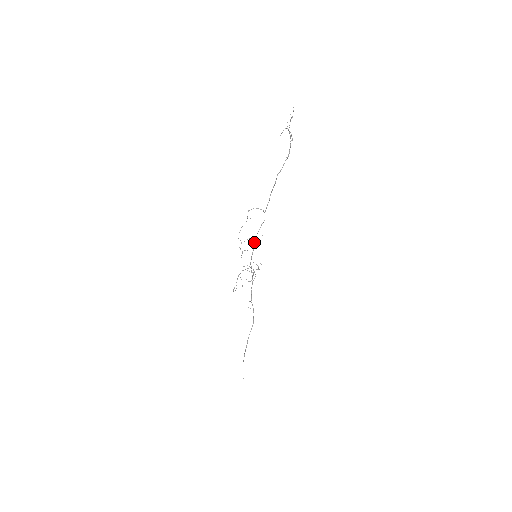
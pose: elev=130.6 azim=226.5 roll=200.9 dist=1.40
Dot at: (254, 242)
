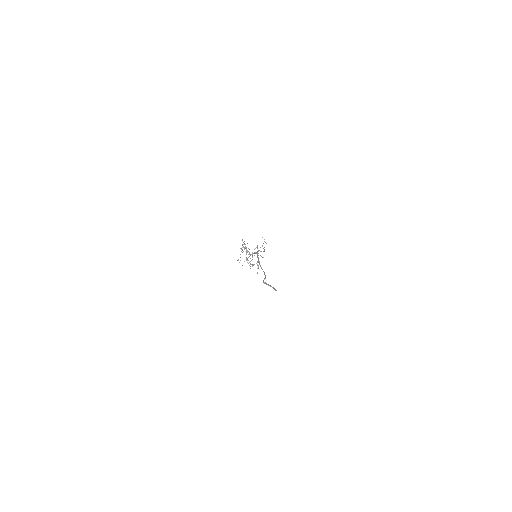
Dot at: occluded
